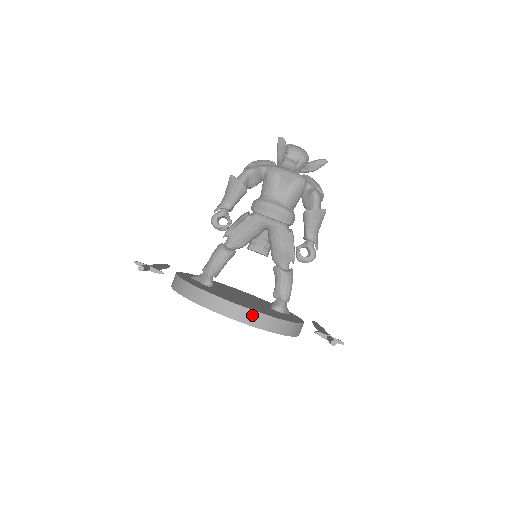
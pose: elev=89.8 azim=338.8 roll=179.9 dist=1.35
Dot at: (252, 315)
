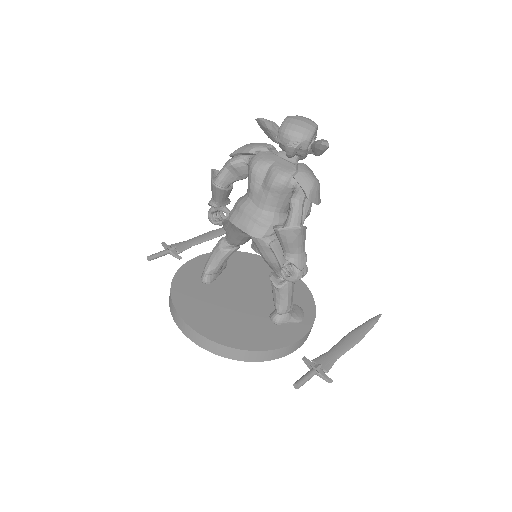
Dot at: (201, 339)
